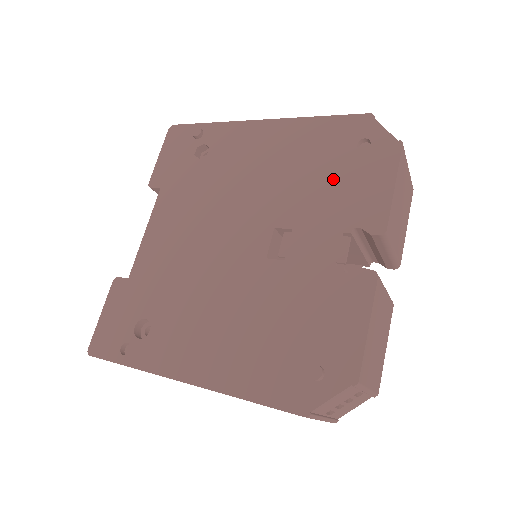
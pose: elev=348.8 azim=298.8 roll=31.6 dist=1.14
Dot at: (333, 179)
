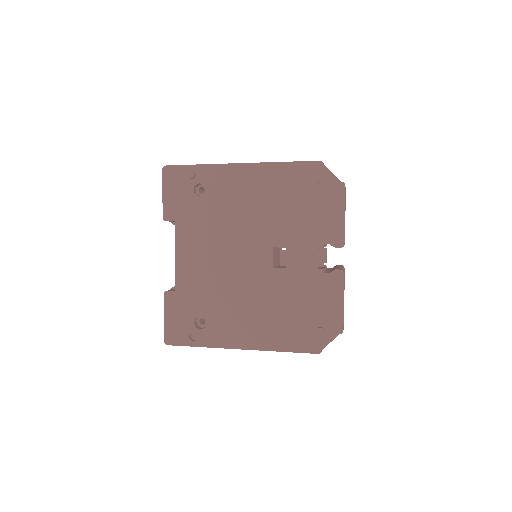
Dot at: (305, 211)
